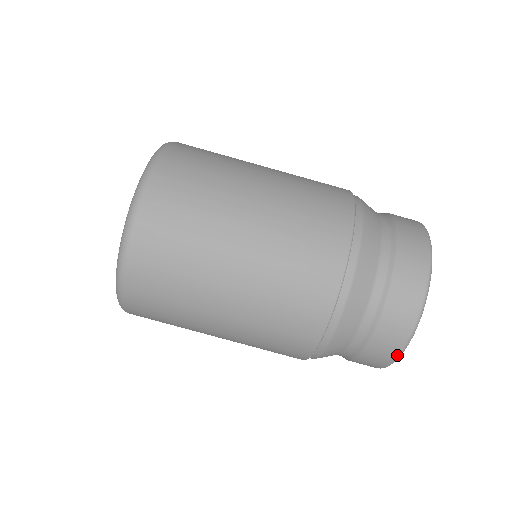
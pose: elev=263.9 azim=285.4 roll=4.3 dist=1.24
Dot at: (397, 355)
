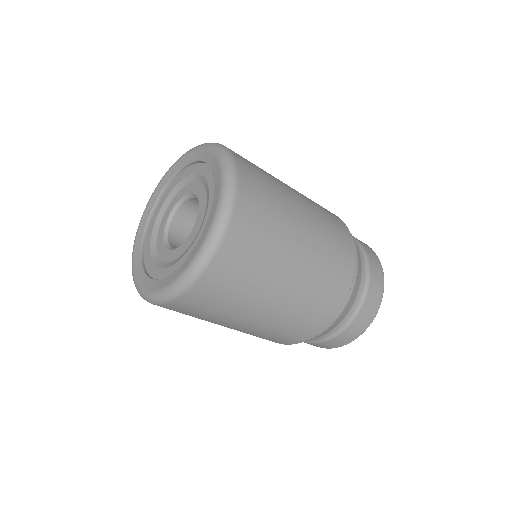
Dot at: (337, 347)
